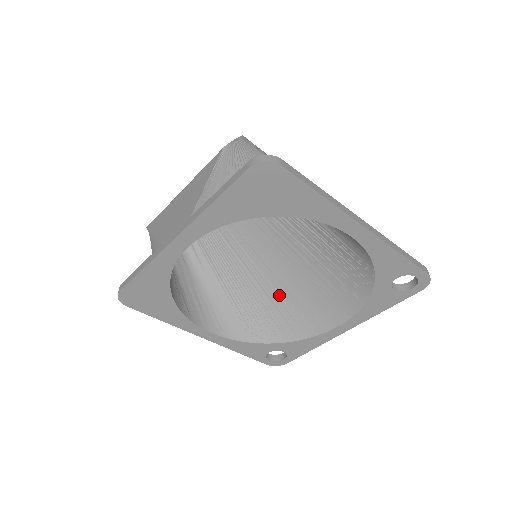
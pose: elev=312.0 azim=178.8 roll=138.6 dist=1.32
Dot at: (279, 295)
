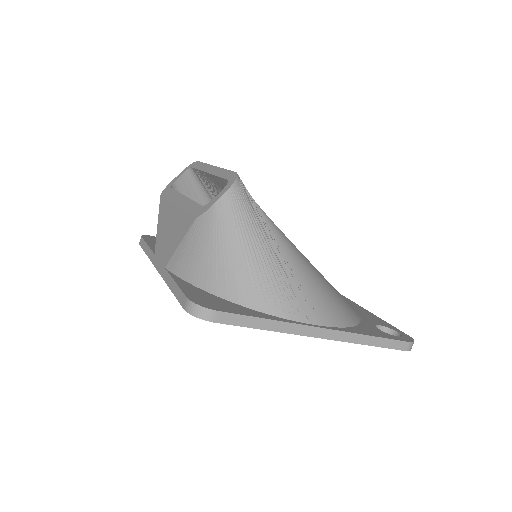
Dot at: occluded
